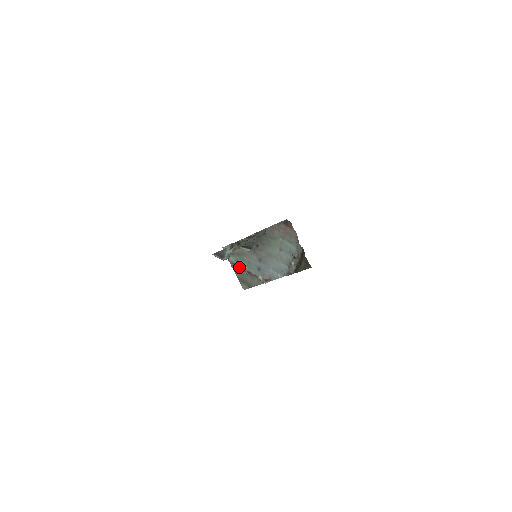
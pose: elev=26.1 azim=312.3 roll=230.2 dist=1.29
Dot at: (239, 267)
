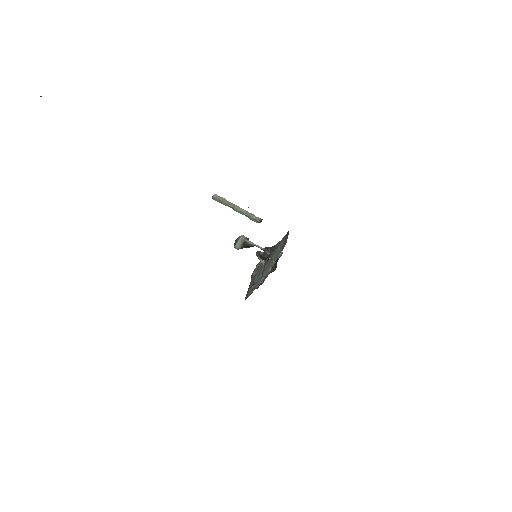
Dot at: (252, 278)
